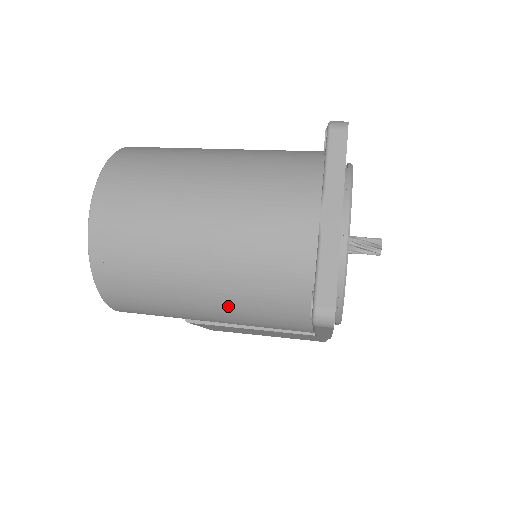
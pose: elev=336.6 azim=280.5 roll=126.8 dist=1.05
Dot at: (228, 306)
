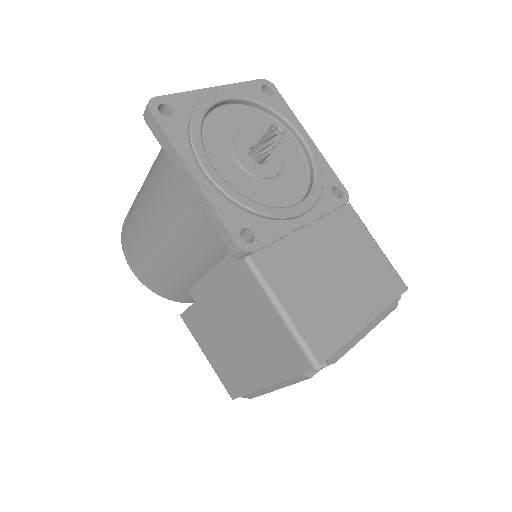
Dot at: (149, 187)
